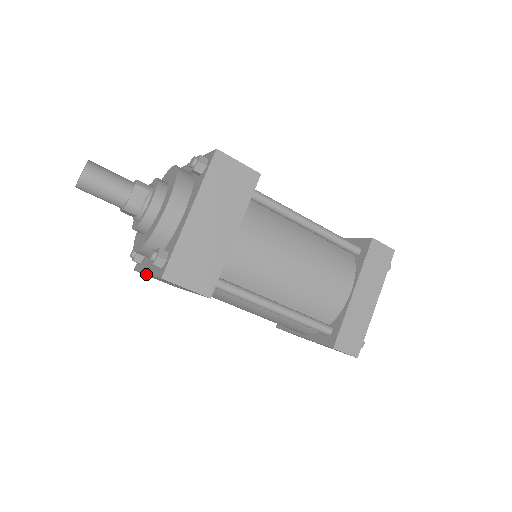
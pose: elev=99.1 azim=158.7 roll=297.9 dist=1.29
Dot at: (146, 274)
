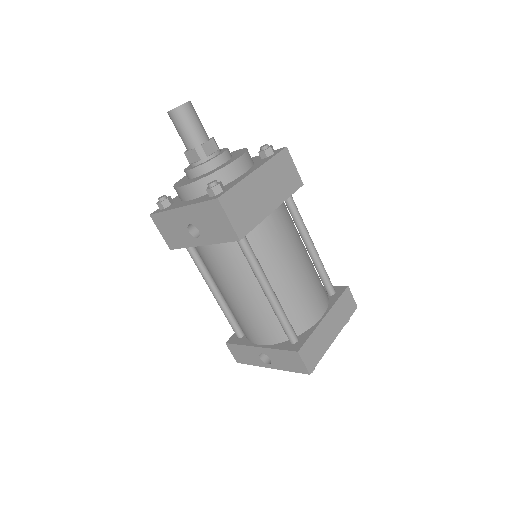
Dot at: (174, 212)
